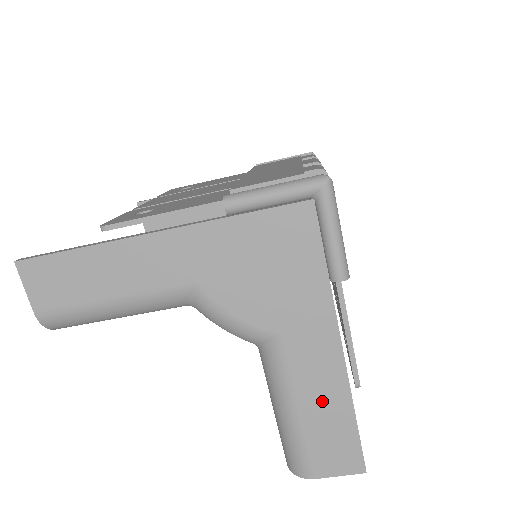
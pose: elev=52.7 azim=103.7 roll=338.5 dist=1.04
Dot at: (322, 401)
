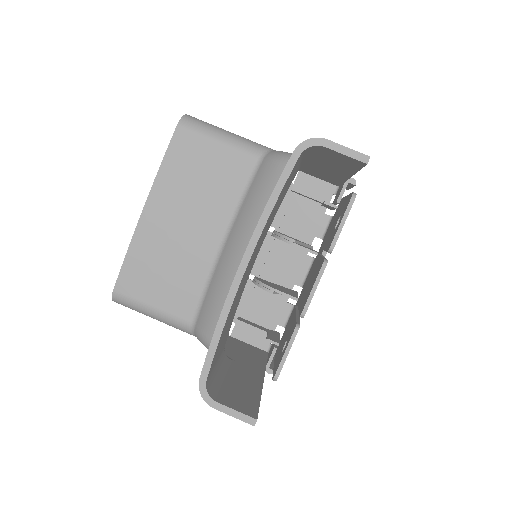
Dot at: occluded
